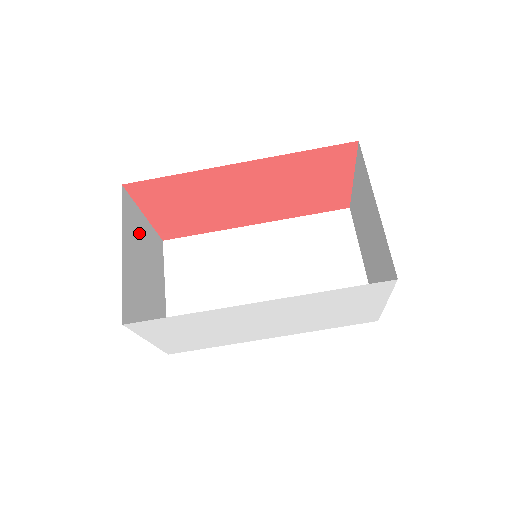
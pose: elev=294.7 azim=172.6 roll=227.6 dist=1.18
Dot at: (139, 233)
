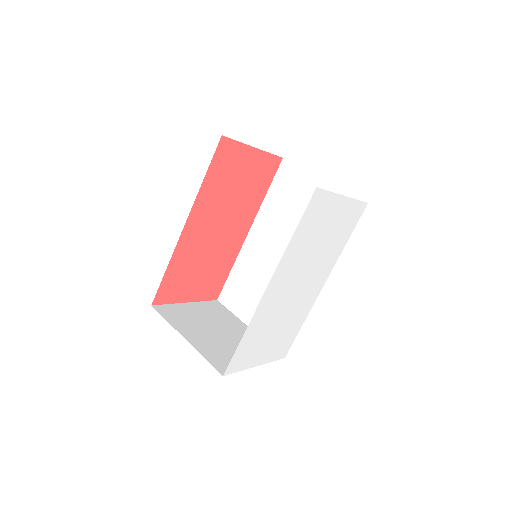
Dot at: (191, 316)
